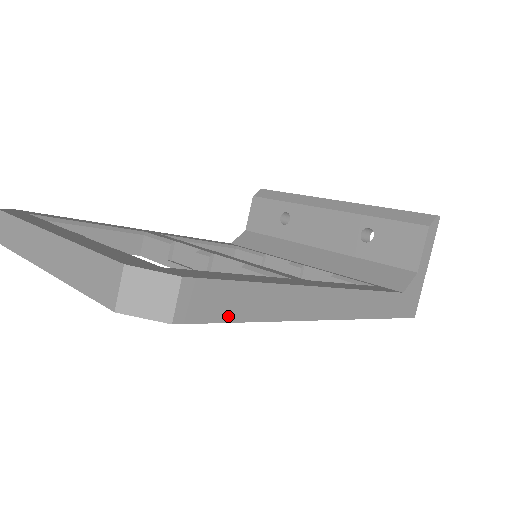
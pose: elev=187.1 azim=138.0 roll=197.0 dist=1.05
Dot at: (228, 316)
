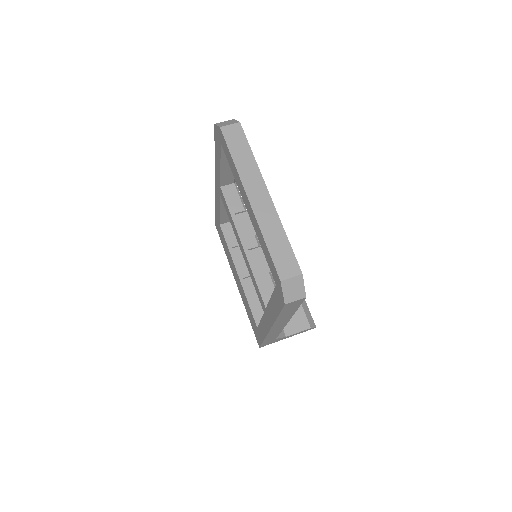
Dot at: (283, 312)
